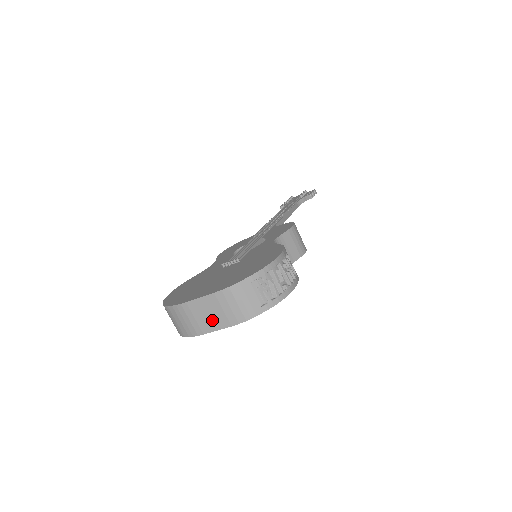
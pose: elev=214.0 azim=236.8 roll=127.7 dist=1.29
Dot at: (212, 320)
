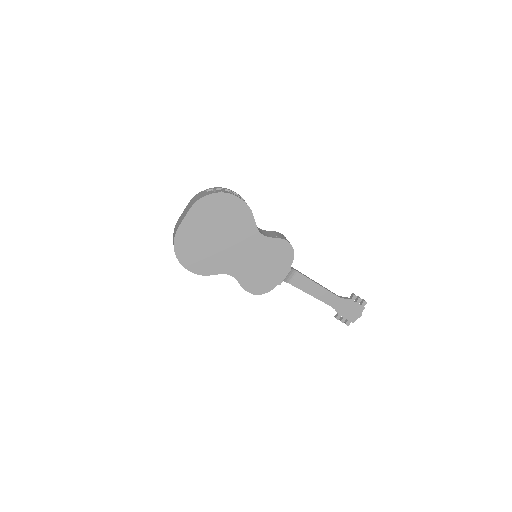
Dot at: (184, 215)
